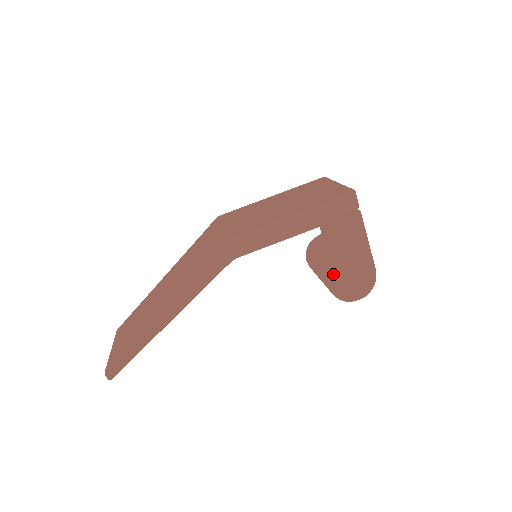
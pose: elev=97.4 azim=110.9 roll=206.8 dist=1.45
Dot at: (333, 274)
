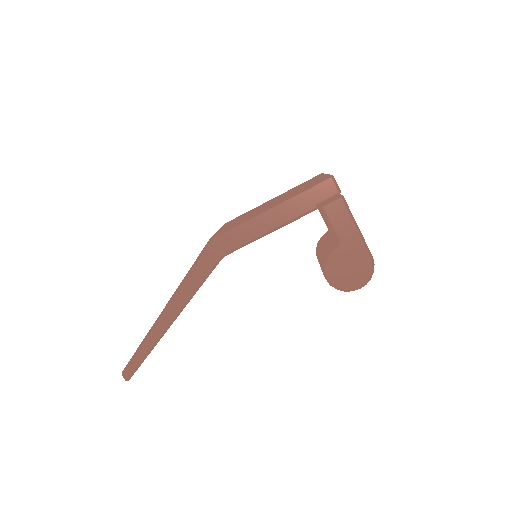
Dot at: (325, 263)
